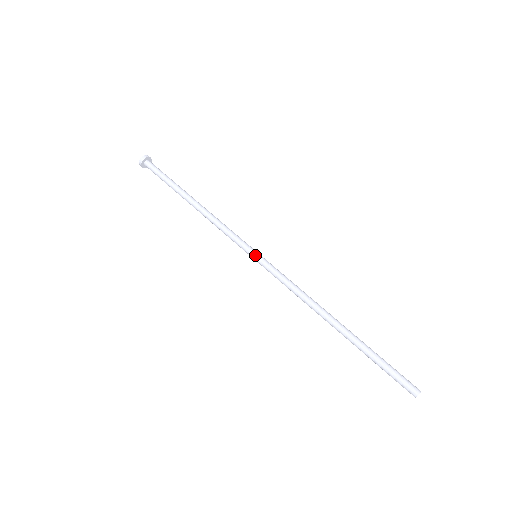
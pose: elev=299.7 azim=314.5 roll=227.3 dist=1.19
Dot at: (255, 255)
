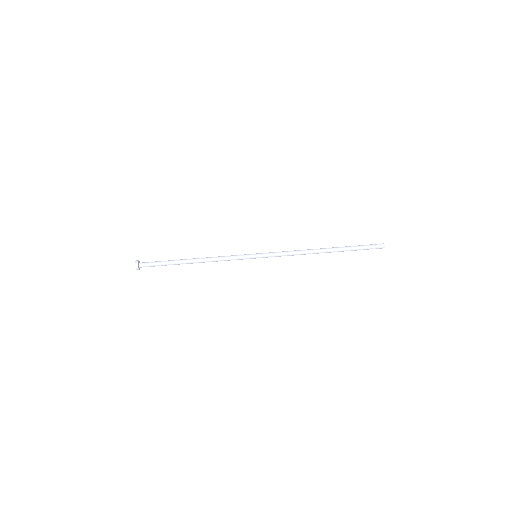
Dot at: (256, 254)
